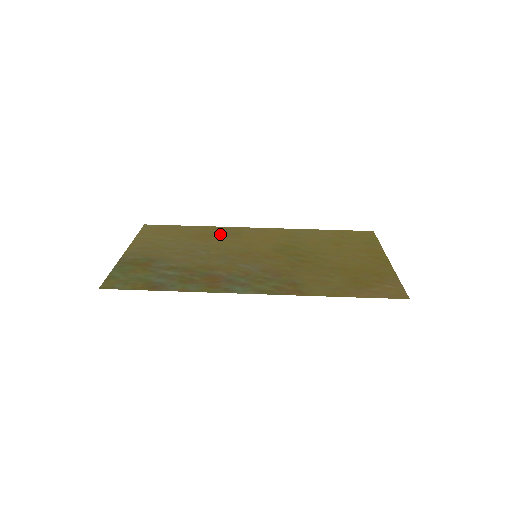
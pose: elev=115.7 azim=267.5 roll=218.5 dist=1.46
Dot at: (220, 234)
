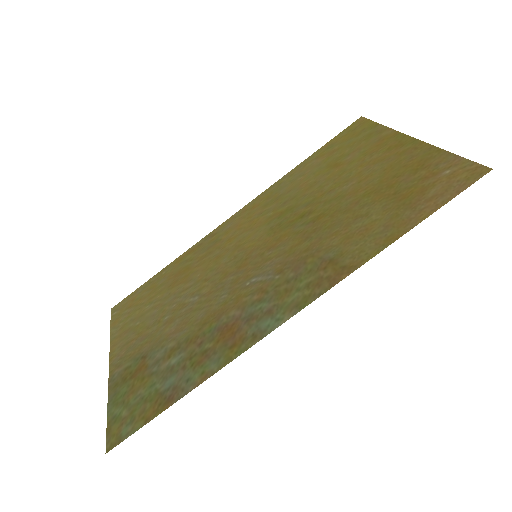
Dot at: (197, 257)
